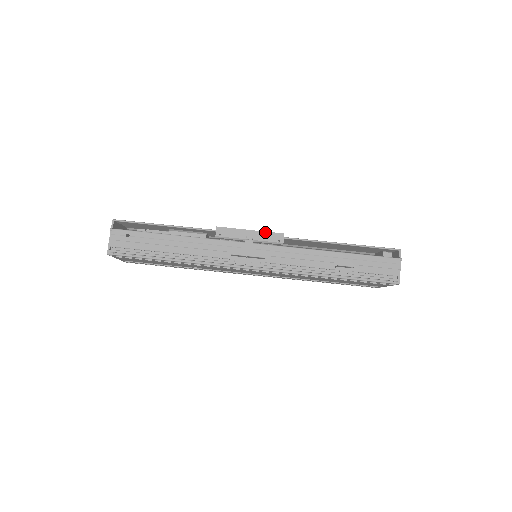
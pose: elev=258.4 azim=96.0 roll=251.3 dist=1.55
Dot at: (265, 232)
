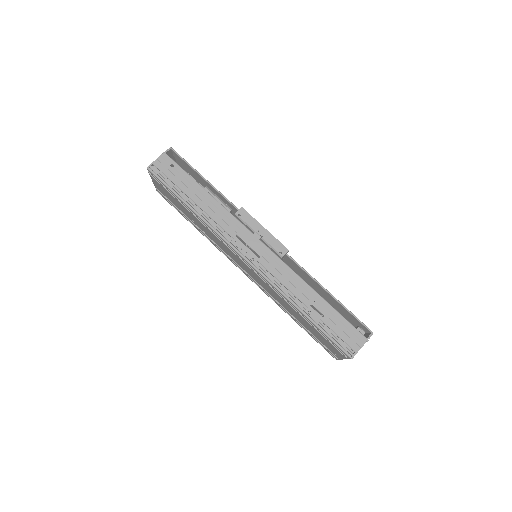
Dot at: (275, 238)
